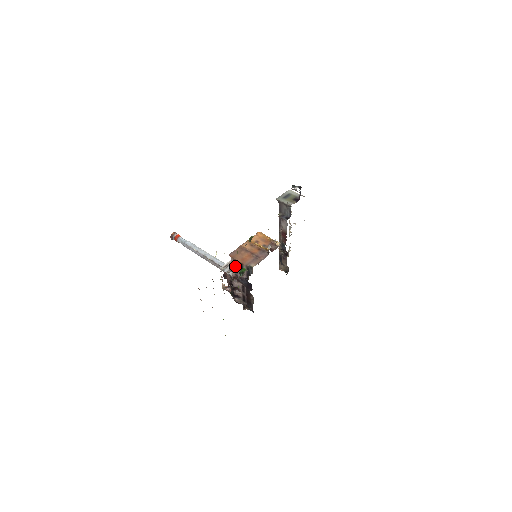
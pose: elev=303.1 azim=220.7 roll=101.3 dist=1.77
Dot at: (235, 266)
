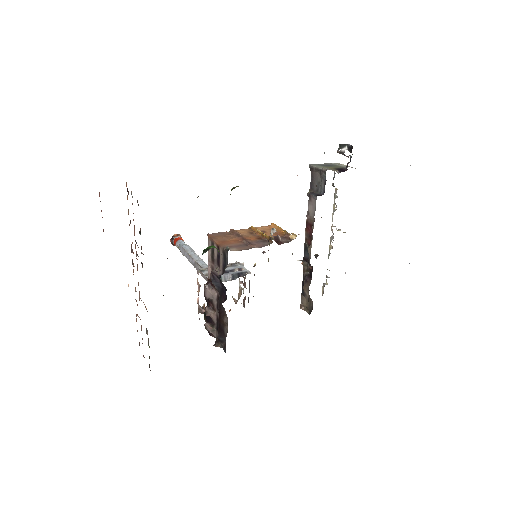
Dot at: (212, 256)
